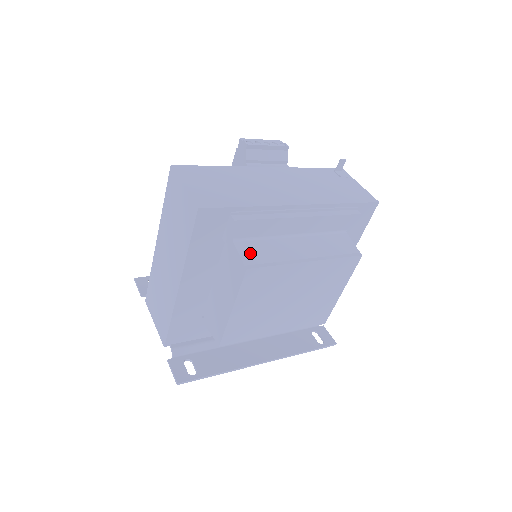
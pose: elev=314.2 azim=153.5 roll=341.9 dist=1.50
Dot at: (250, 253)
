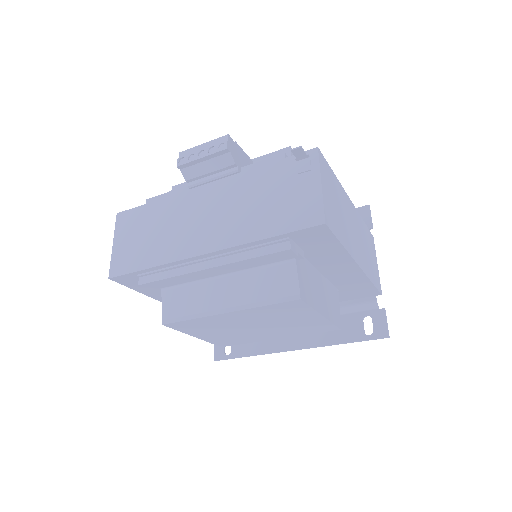
Dot at: (172, 304)
